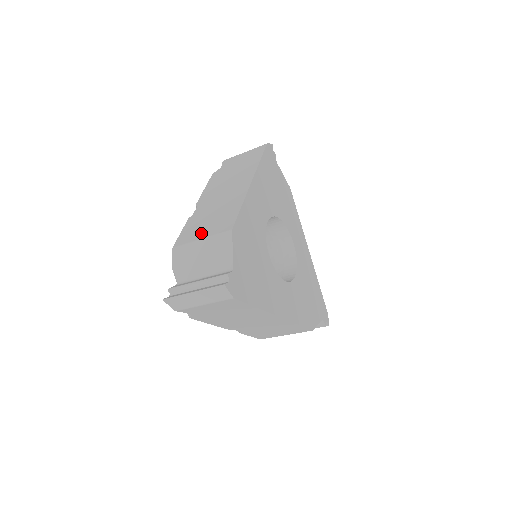
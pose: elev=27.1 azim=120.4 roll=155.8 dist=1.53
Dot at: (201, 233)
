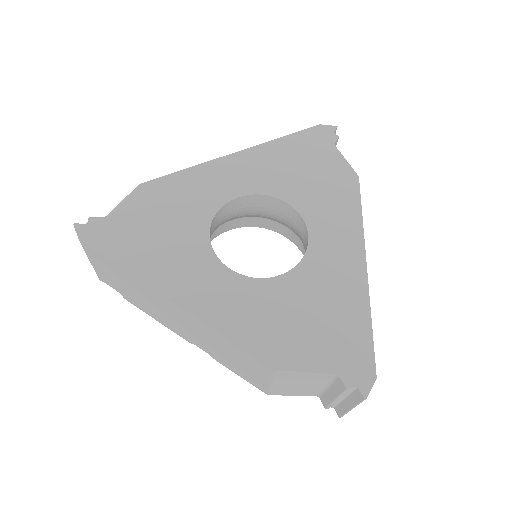
Dot at: occluded
